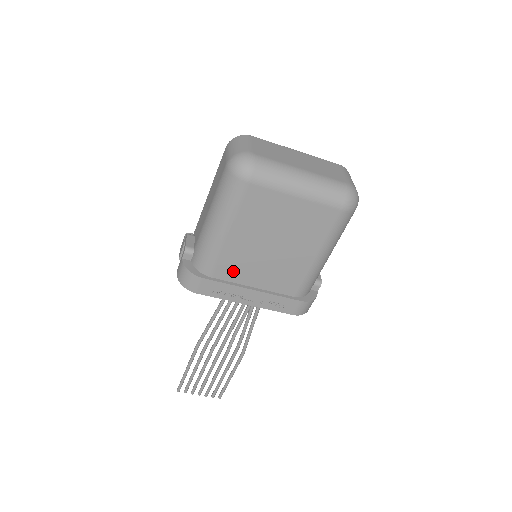
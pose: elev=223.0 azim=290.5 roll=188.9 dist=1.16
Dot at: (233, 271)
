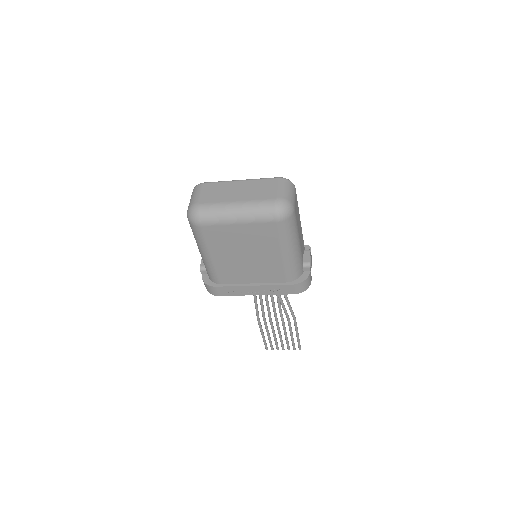
Dot at: (232, 277)
